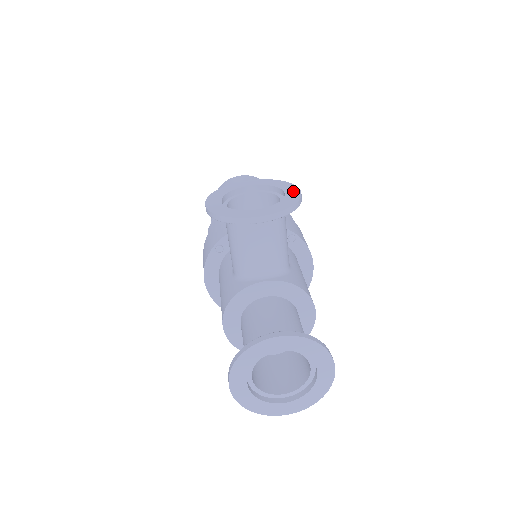
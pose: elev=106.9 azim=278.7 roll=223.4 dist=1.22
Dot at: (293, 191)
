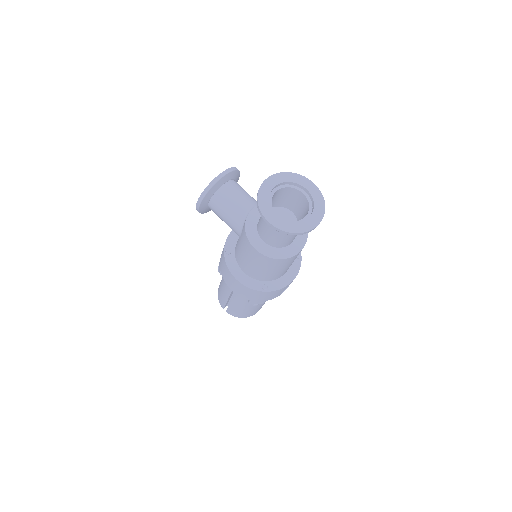
Dot at: occluded
